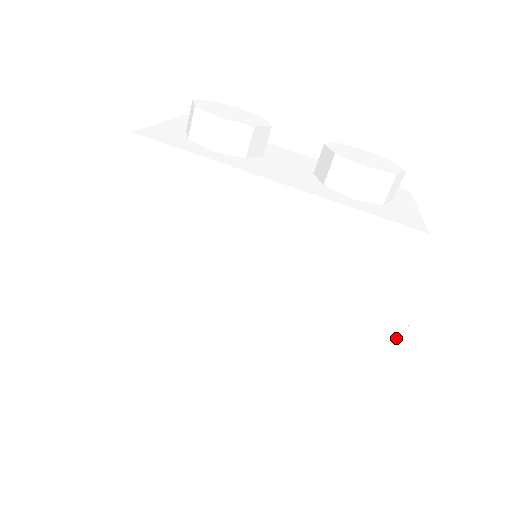
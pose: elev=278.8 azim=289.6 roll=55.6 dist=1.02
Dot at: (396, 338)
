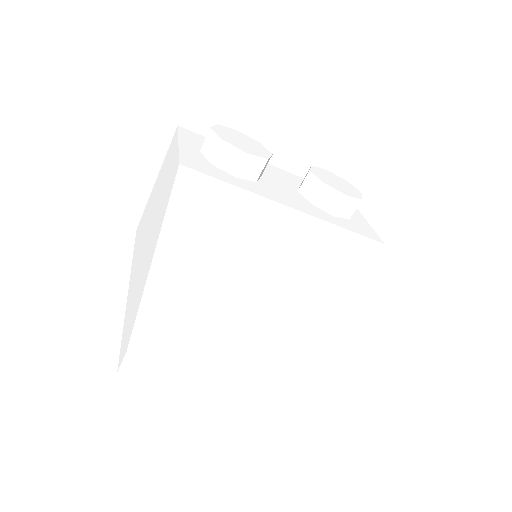
Dot at: (371, 317)
